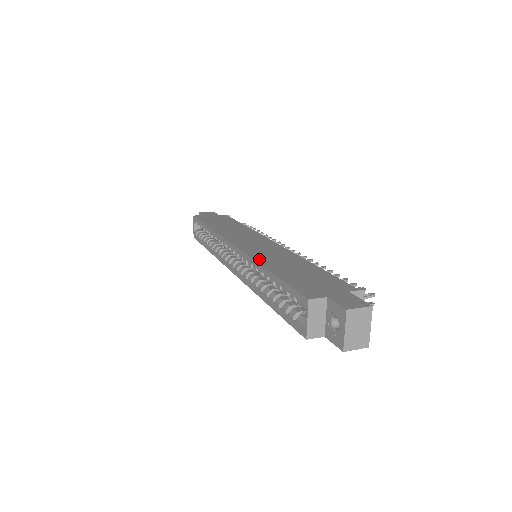
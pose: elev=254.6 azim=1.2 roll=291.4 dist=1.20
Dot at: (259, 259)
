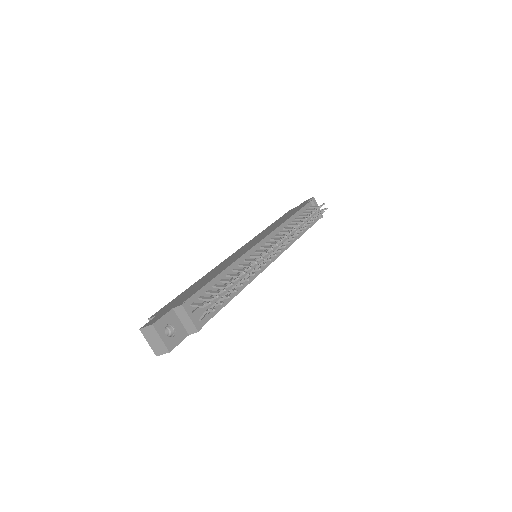
Dot at: (209, 272)
